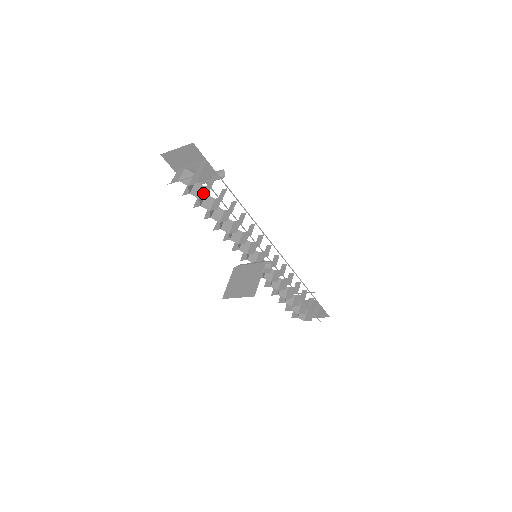
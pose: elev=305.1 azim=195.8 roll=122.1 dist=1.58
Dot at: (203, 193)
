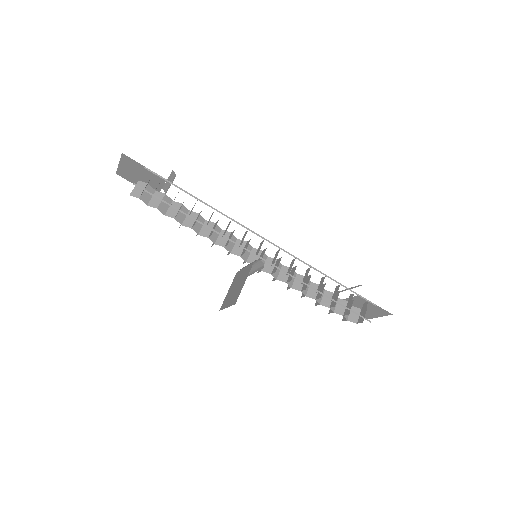
Dot at: (161, 201)
